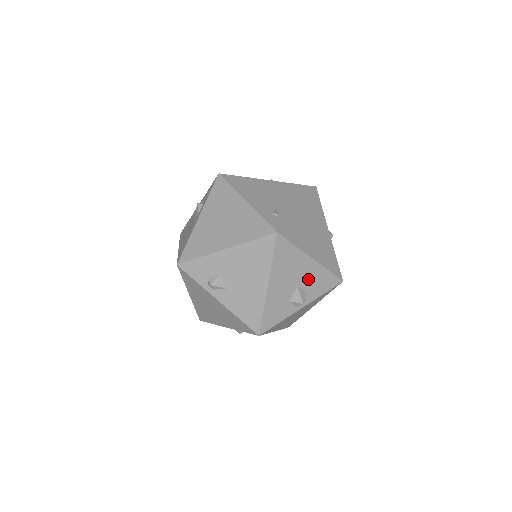
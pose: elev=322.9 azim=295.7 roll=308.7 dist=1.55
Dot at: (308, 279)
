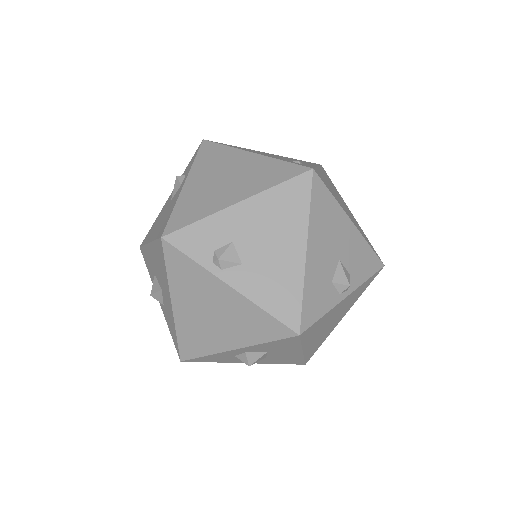
Dot at: (349, 252)
